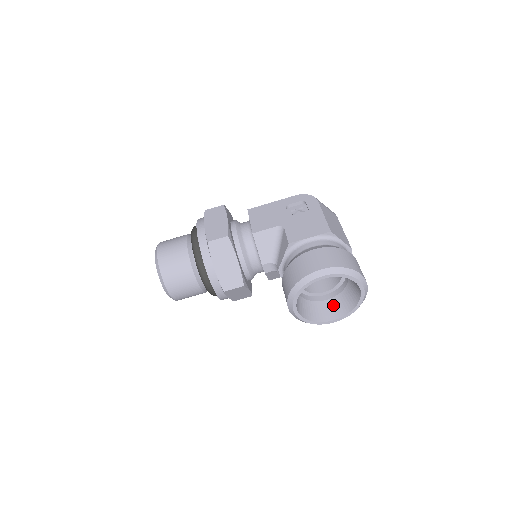
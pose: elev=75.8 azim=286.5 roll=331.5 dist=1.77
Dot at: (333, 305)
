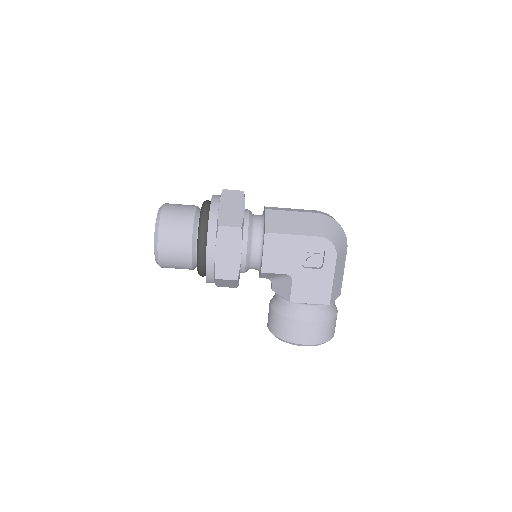
Dot at: occluded
